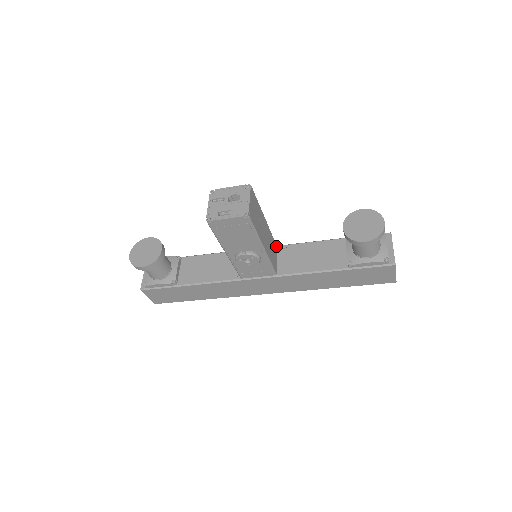
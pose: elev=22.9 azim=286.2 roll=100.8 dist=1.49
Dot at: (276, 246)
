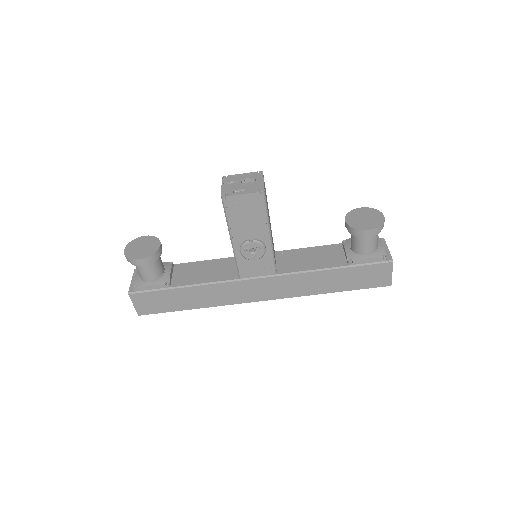
Dot at: (274, 250)
